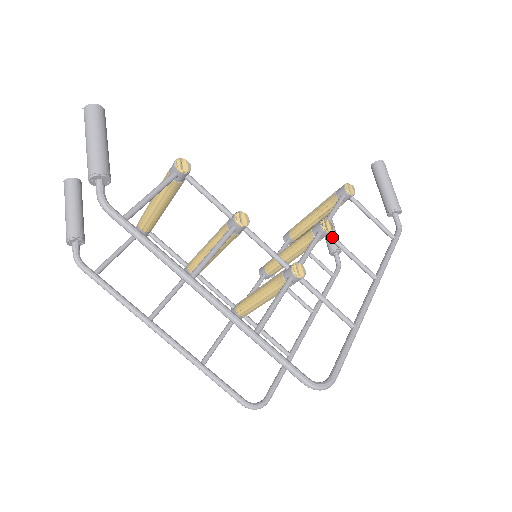
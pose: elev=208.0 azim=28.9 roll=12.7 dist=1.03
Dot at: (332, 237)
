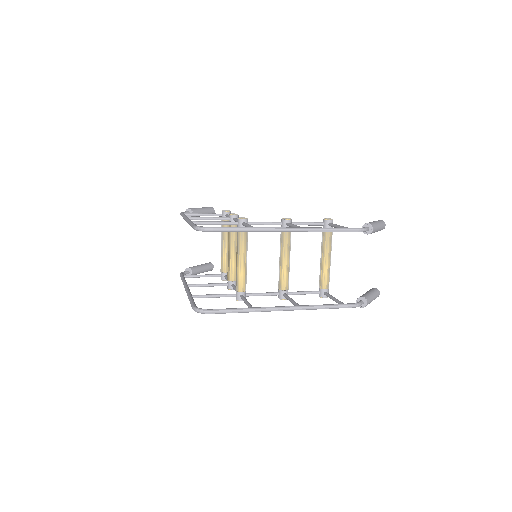
Dot at: (288, 223)
